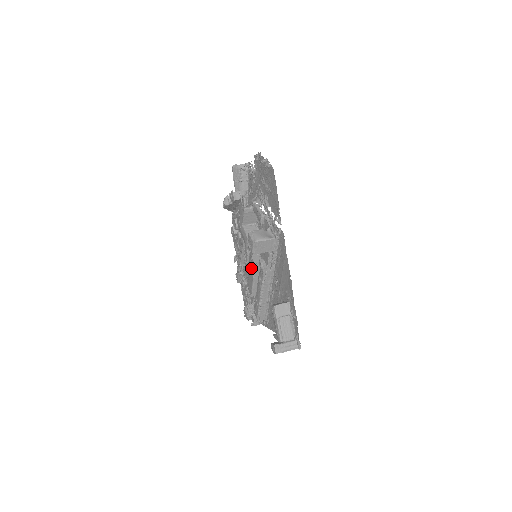
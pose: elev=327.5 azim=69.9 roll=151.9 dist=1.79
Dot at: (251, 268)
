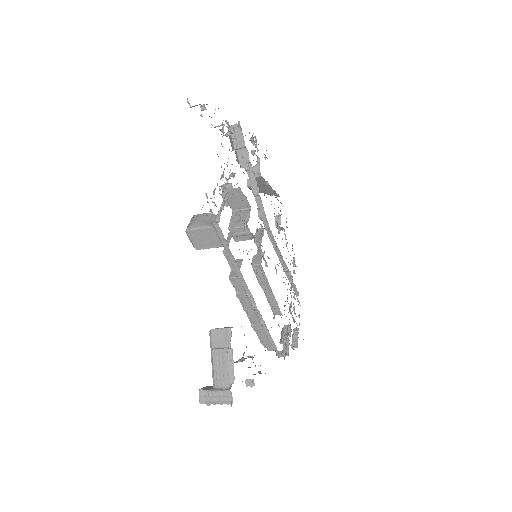
Dot at: occluded
